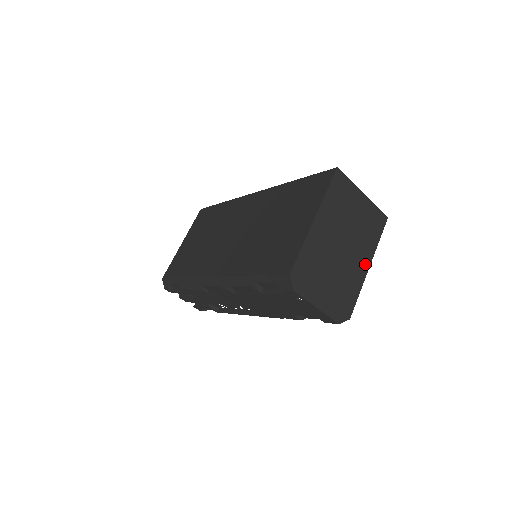
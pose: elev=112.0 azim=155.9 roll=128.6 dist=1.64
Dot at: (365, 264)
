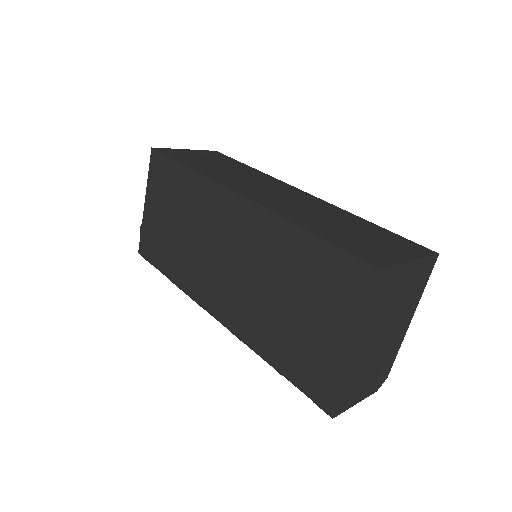
Dot at: (407, 323)
